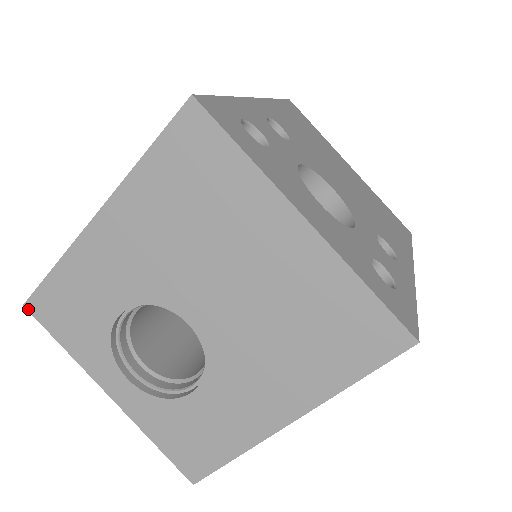
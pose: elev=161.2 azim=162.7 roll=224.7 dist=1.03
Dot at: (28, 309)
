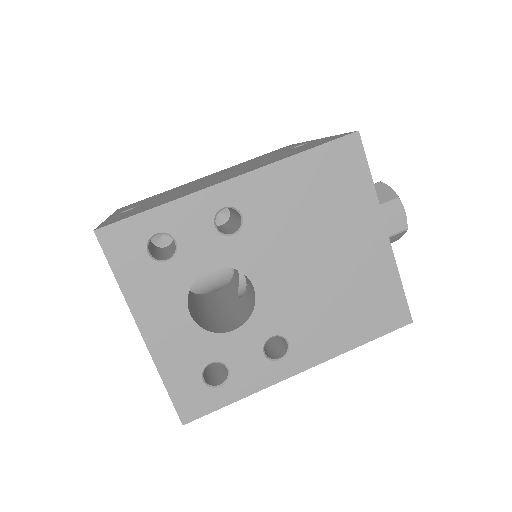
Dot at: occluded
